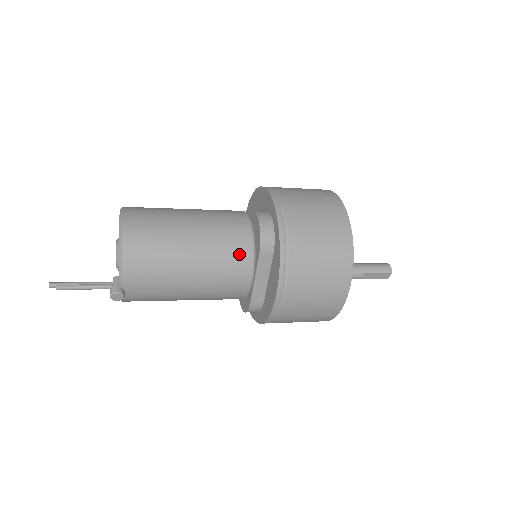
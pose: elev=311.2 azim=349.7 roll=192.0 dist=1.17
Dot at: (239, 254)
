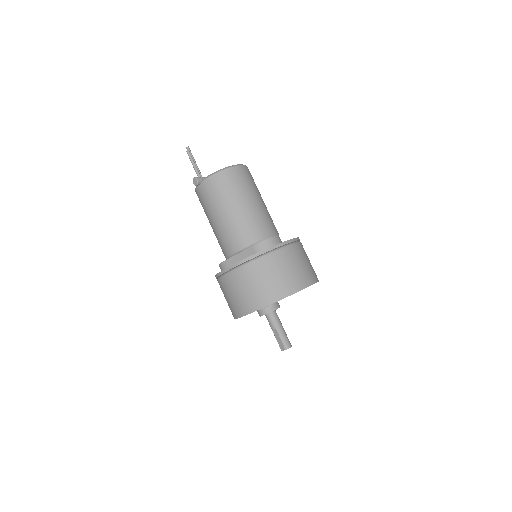
Dot at: (248, 235)
